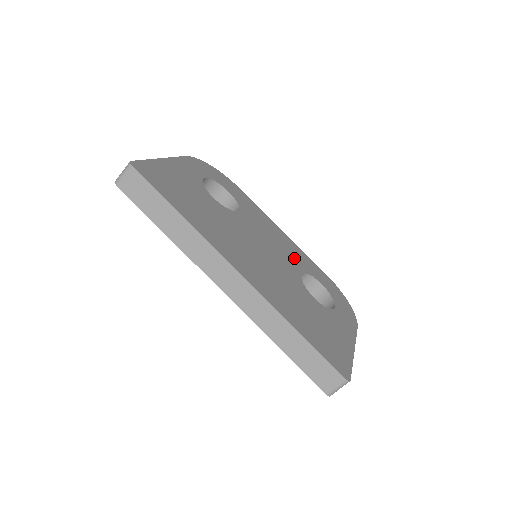
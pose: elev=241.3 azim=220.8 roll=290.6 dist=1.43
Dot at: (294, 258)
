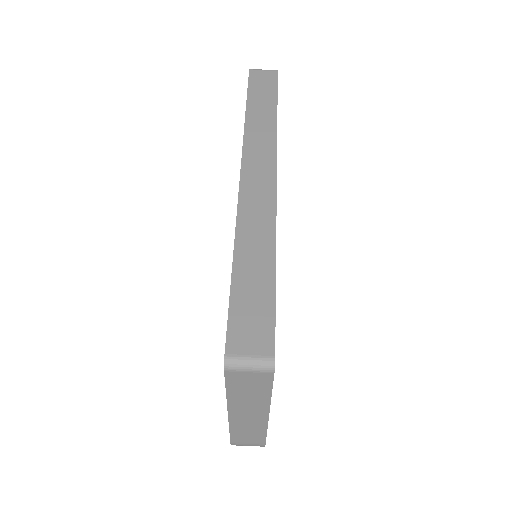
Dot at: occluded
